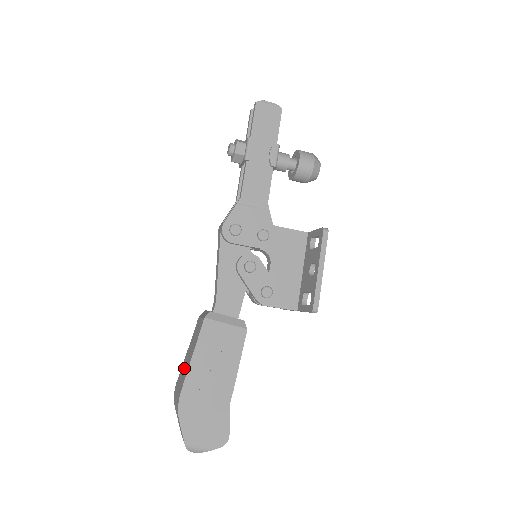
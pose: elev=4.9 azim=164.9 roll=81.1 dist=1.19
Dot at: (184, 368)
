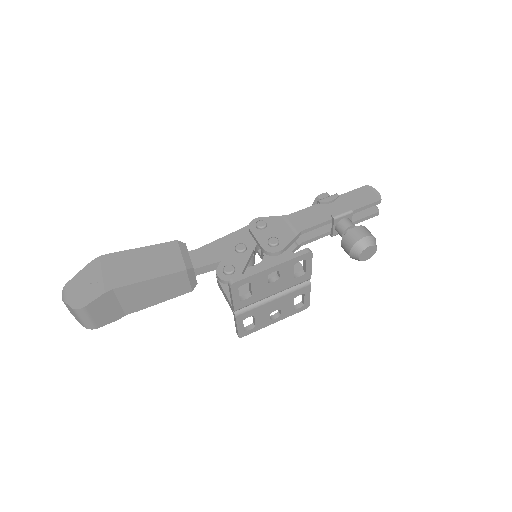
Dot at: occluded
